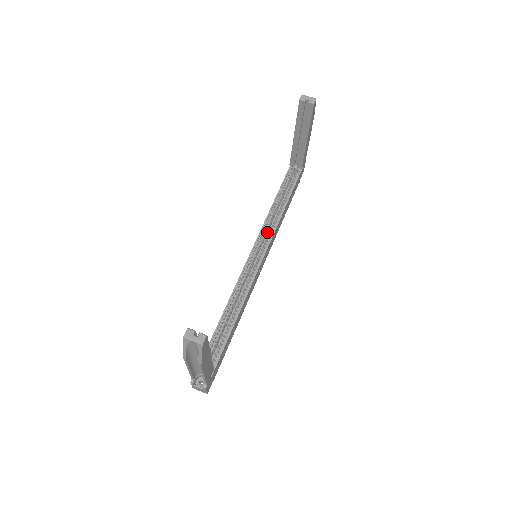
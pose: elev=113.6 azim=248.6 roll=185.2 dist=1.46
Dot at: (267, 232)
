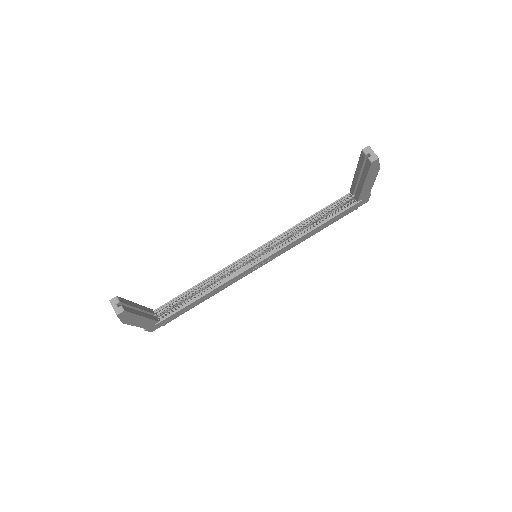
Dot at: (284, 240)
